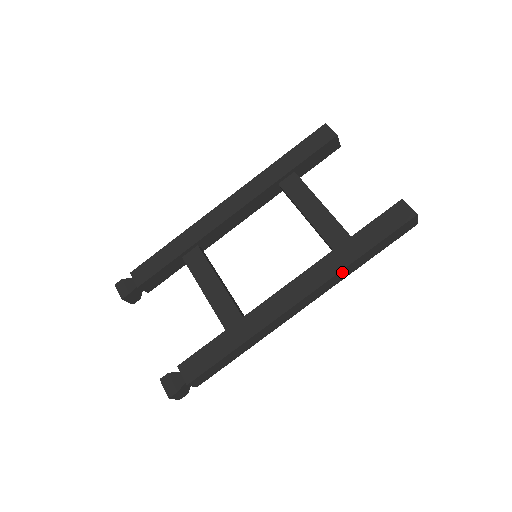
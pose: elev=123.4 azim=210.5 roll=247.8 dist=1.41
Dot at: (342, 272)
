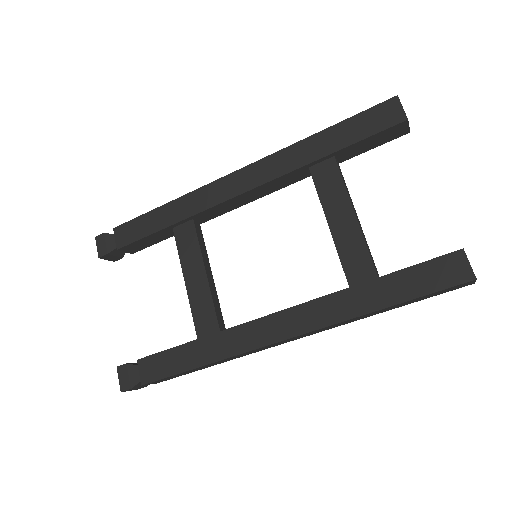
Dot at: (350, 319)
